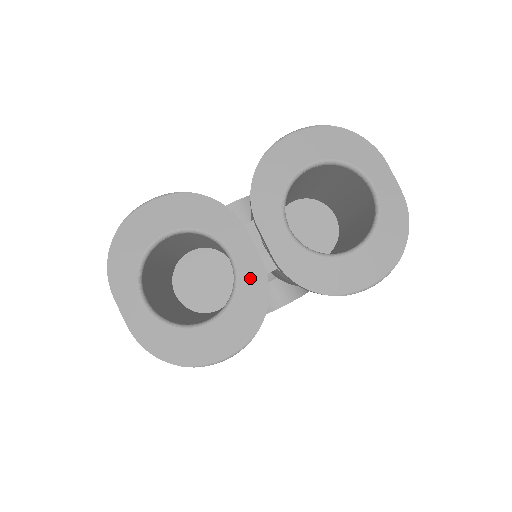
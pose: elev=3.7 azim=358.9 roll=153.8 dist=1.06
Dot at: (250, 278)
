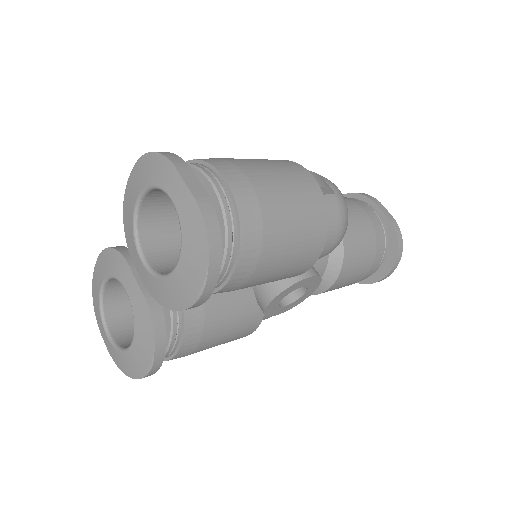
Dot at: (138, 306)
